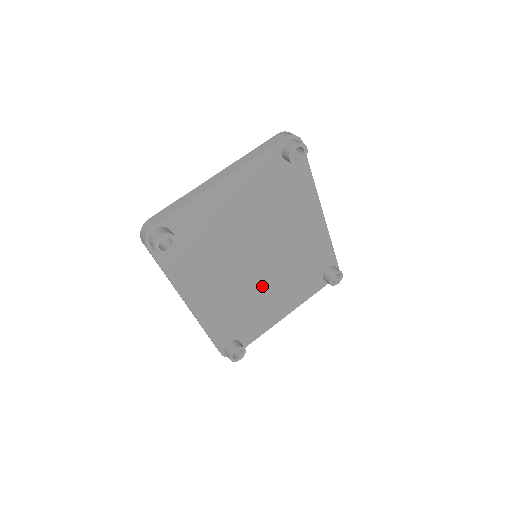
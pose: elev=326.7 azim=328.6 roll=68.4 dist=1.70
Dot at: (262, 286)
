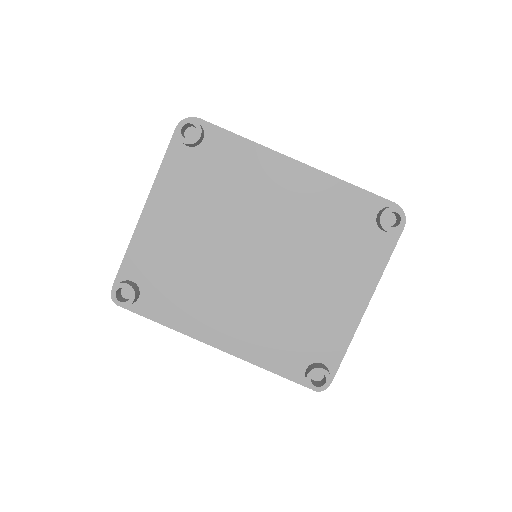
Dot at: (291, 284)
